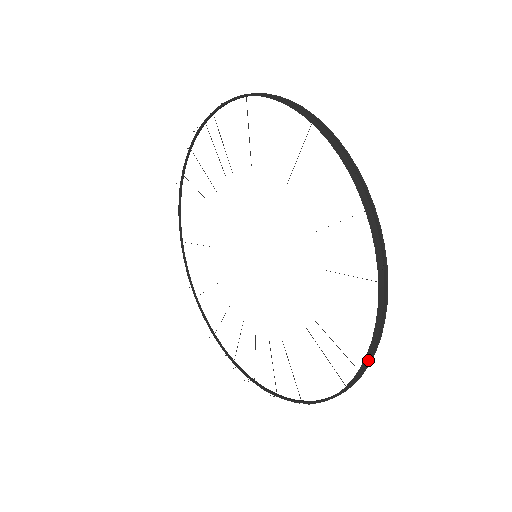
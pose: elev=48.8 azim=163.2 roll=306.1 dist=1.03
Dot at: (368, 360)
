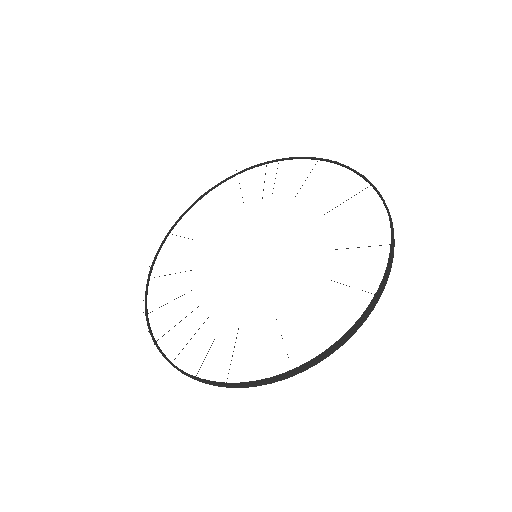
Dot at: (333, 349)
